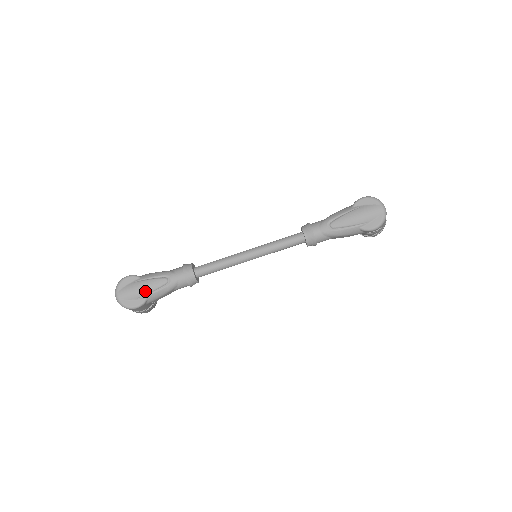
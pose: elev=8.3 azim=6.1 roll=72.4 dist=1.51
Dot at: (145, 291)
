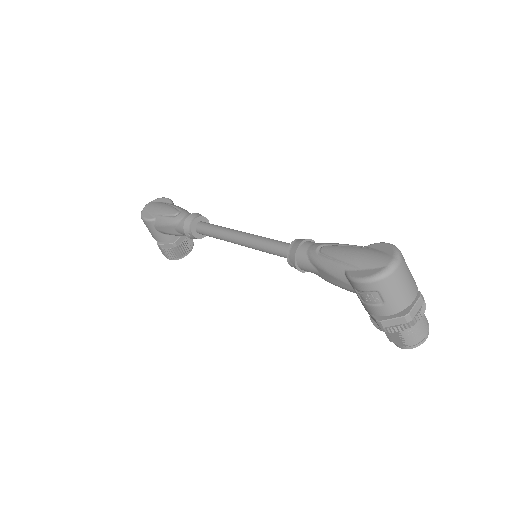
Dot at: (159, 211)
